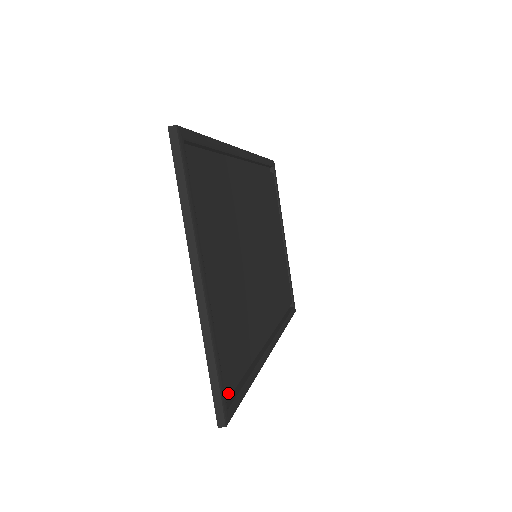
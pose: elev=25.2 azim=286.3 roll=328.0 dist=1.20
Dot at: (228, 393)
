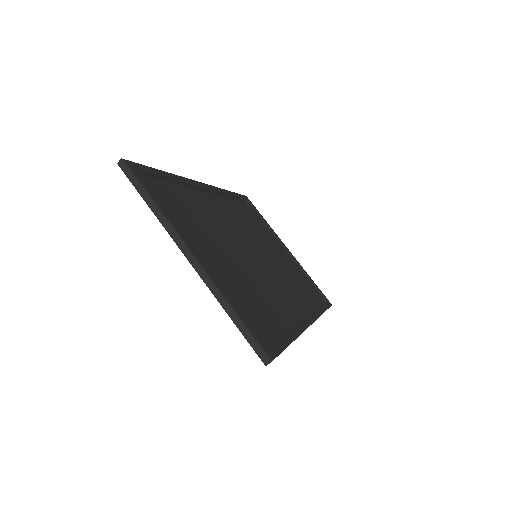
Dot at: (267, 345)
